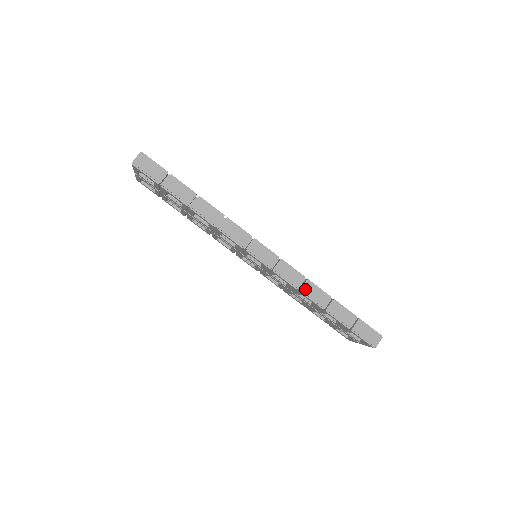
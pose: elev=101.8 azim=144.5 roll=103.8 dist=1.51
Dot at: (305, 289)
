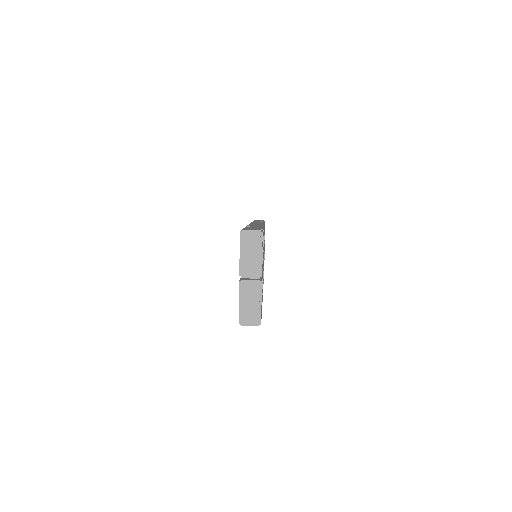
Dot at: (252, 225)
